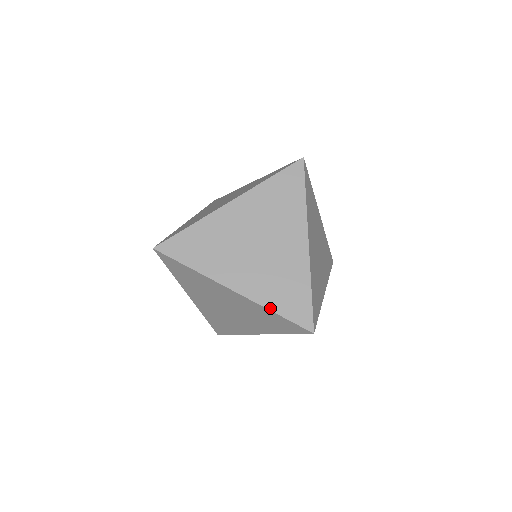
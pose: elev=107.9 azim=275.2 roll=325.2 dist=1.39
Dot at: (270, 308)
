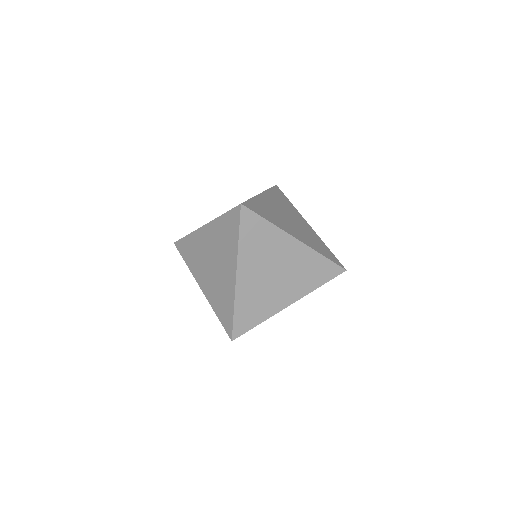
Dot at: (316, 288)
